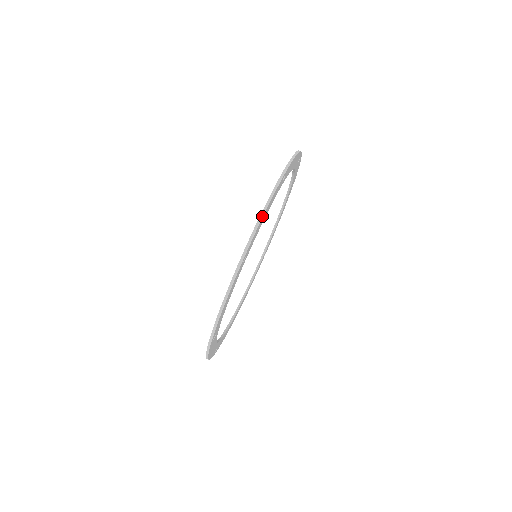
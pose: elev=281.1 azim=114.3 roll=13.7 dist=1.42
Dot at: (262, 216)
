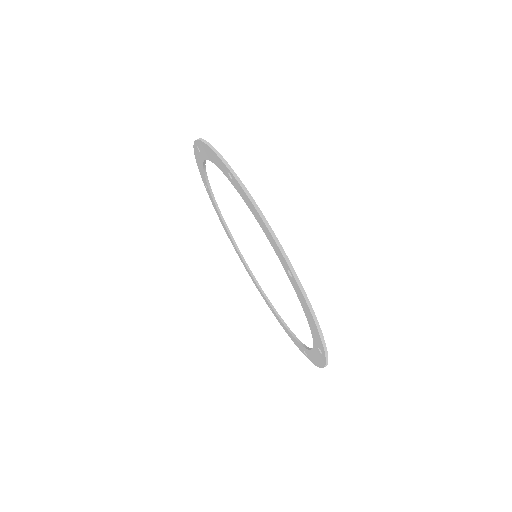
Dot at: (209, 145)
